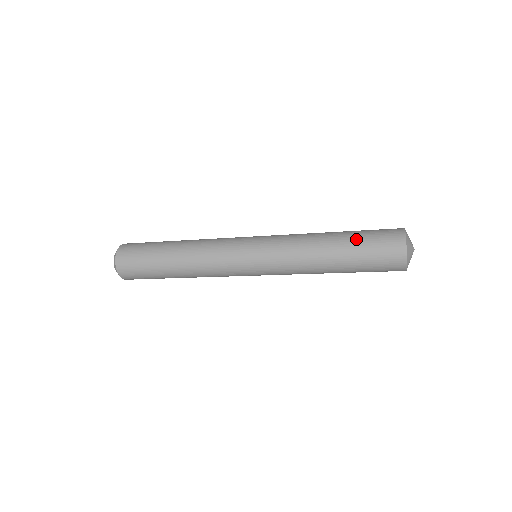
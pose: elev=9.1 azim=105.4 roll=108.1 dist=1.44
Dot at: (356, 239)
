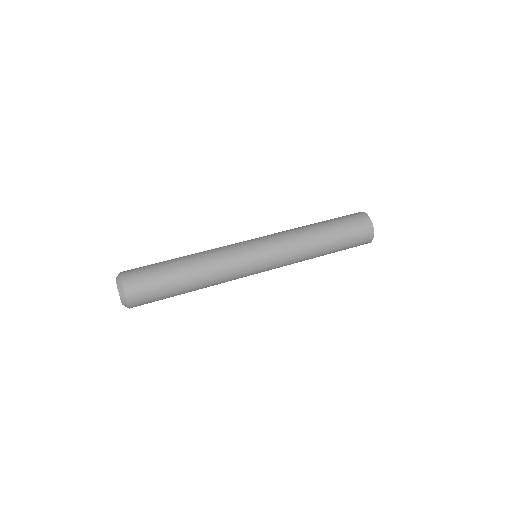
Dot at: (342, 243)
